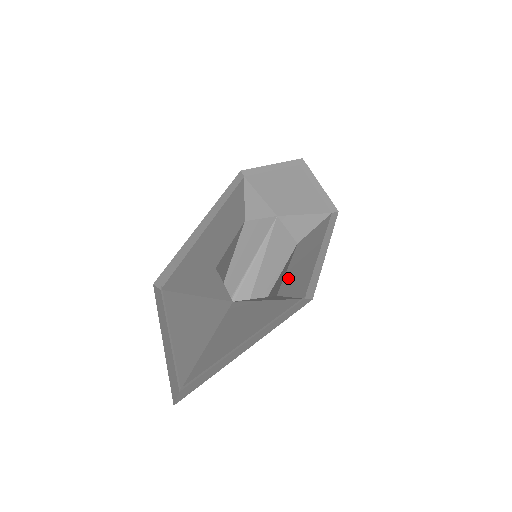
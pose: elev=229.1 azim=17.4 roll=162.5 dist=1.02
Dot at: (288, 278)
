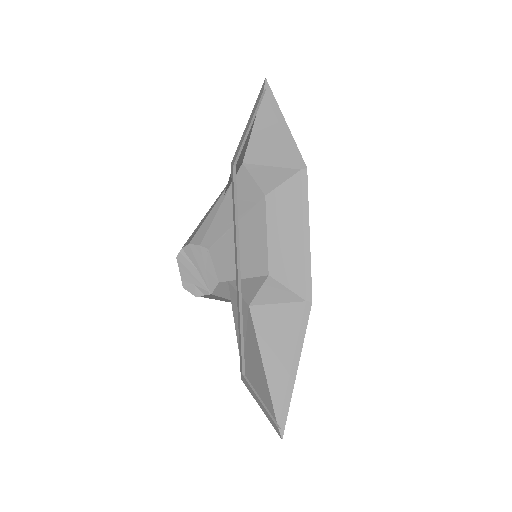
Dot at: (275, 256)
